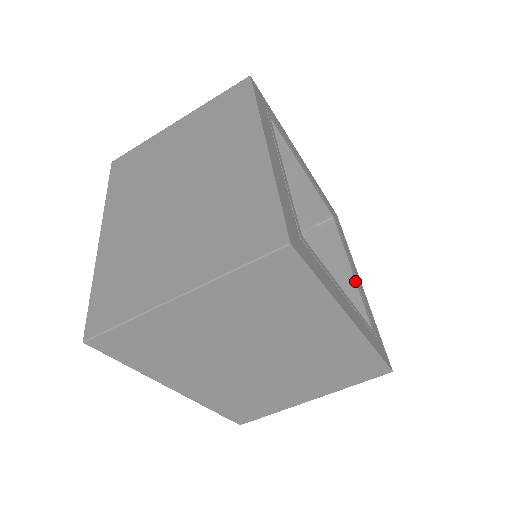
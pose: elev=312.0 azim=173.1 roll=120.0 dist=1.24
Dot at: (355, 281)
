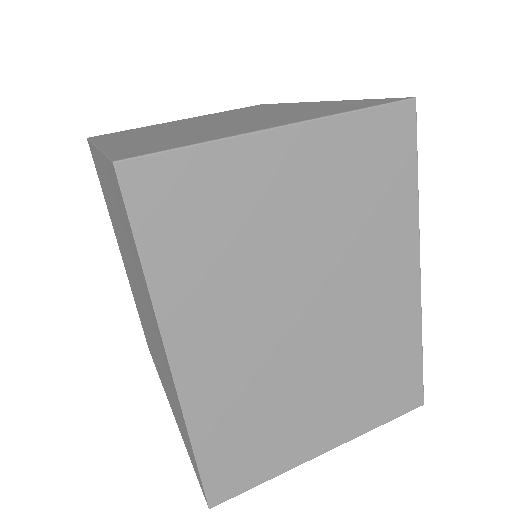
Dot at: occluded
